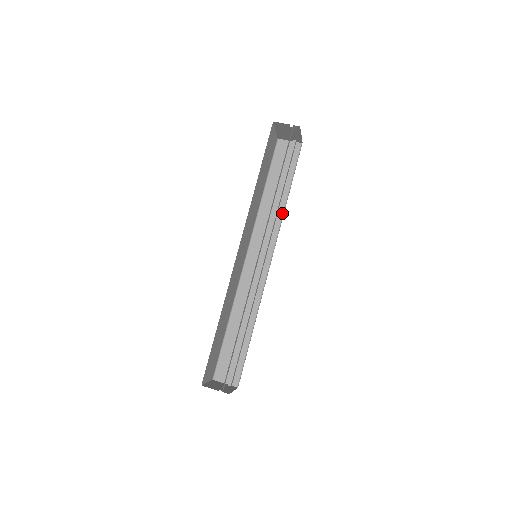
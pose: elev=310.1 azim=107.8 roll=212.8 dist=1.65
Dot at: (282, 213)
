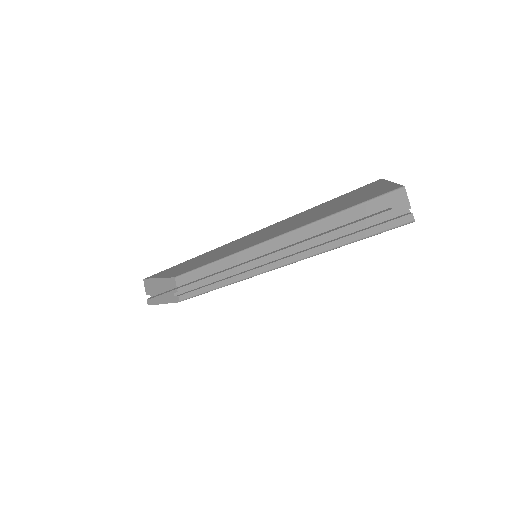
Dot at: (322, 251)
